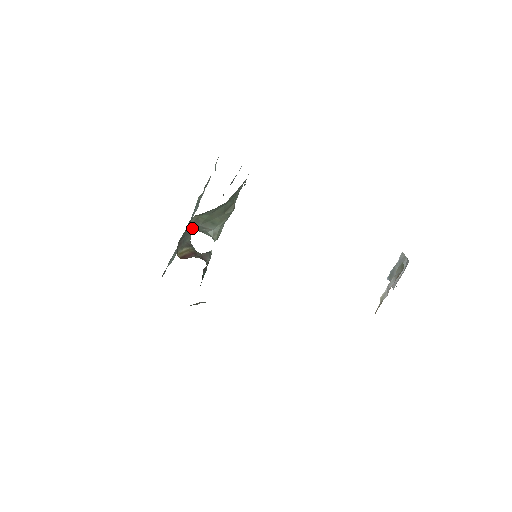
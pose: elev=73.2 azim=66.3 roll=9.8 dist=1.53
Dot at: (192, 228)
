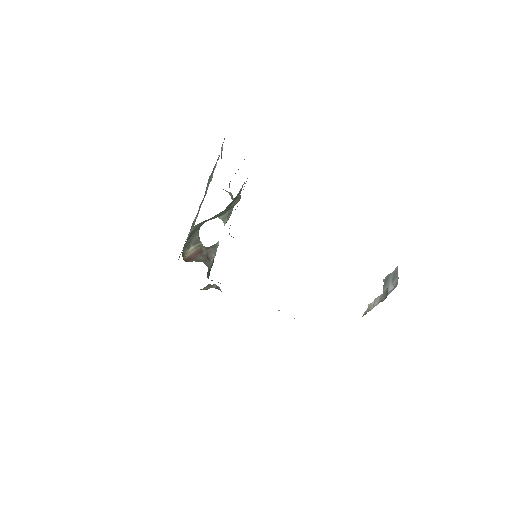
Dot at: (197, 228)
